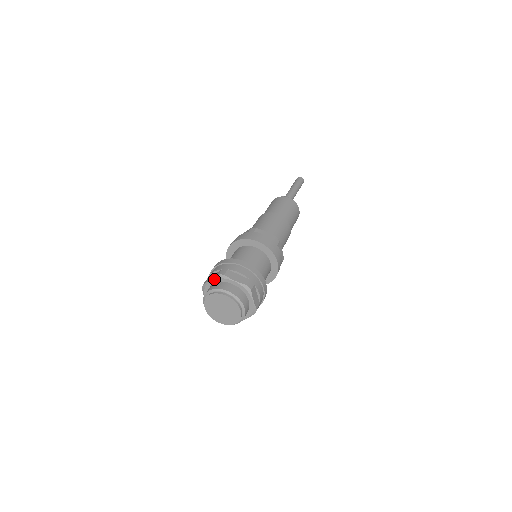
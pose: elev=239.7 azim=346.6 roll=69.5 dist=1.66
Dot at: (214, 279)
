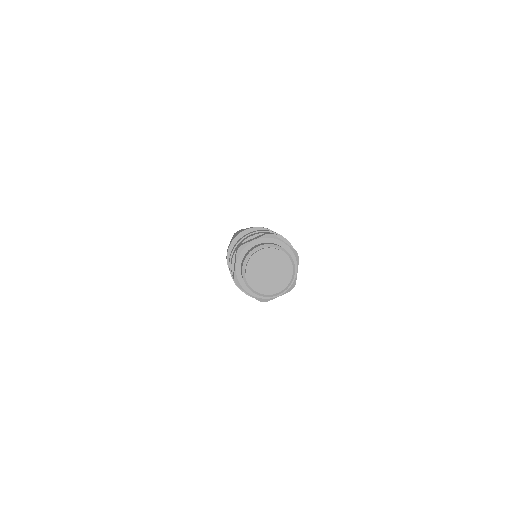
Dot at: (237, 259)
